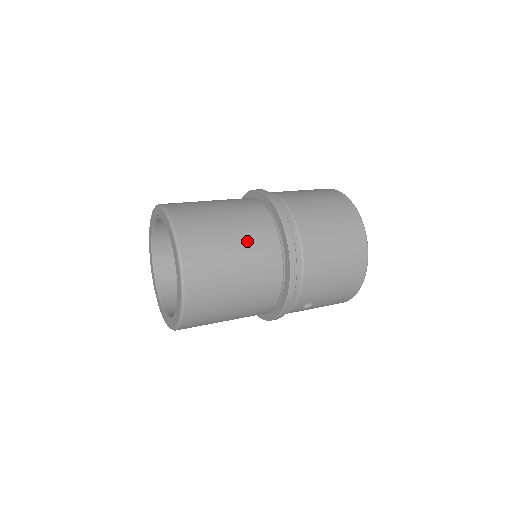
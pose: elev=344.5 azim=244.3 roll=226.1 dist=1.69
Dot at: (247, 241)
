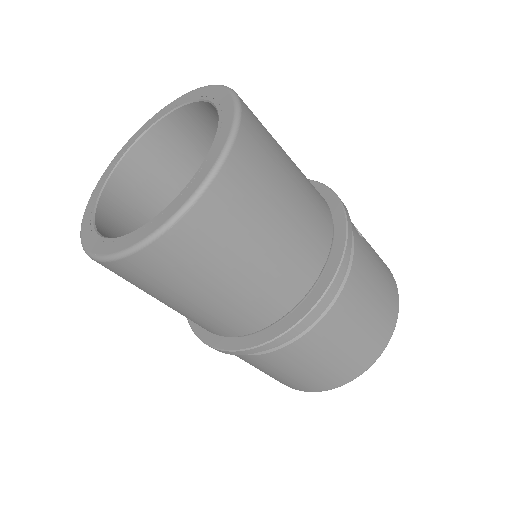
Dot at: occluded
